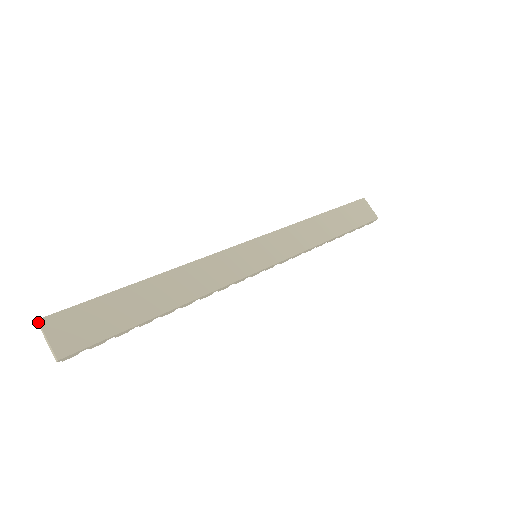
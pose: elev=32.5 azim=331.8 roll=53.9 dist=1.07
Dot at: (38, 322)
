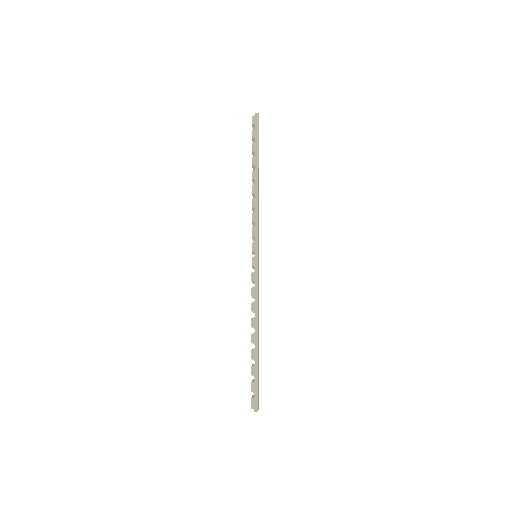
Dot at: occluded
